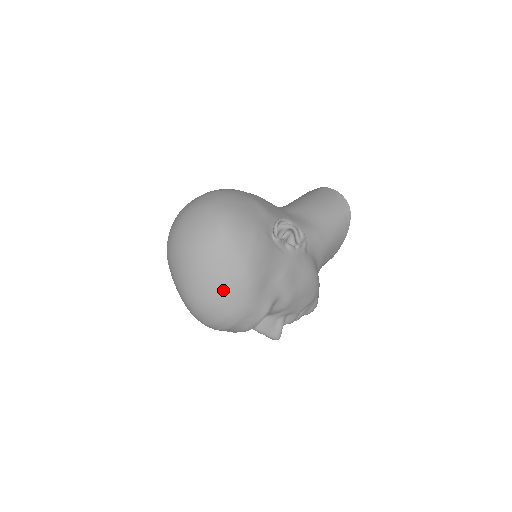
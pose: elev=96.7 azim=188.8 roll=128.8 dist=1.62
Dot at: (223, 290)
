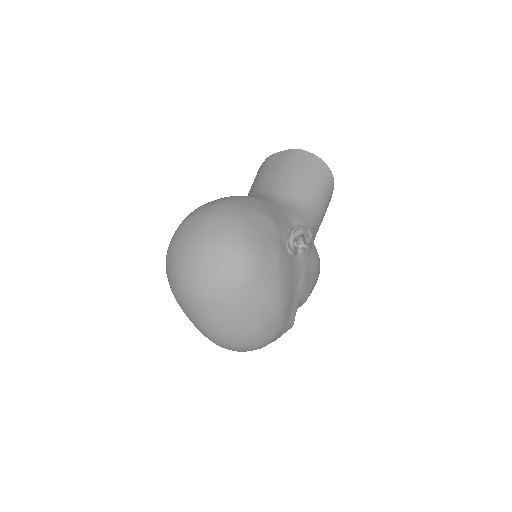
Dot at: (258, 327)
